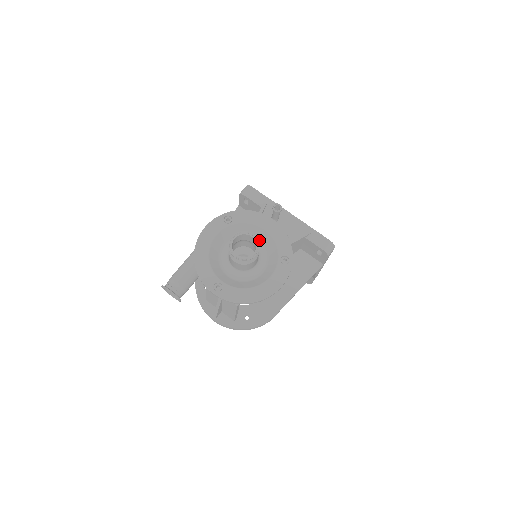
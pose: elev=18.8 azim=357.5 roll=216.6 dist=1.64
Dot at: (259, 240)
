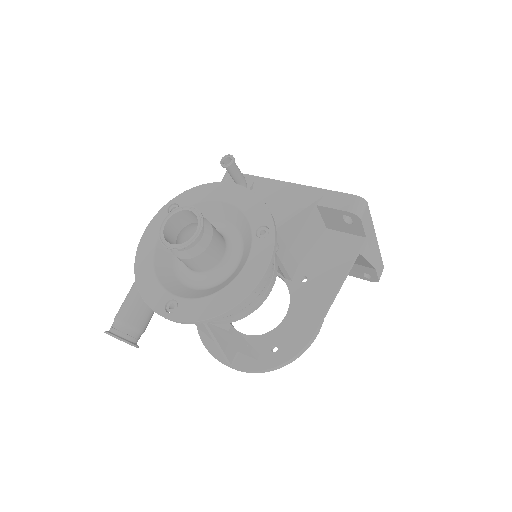
Dot at: (225, 221)
